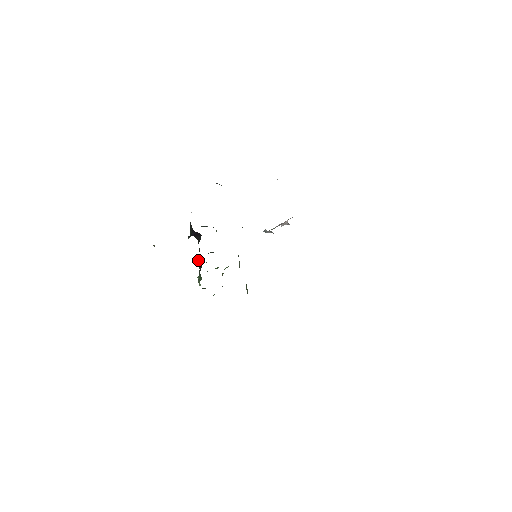
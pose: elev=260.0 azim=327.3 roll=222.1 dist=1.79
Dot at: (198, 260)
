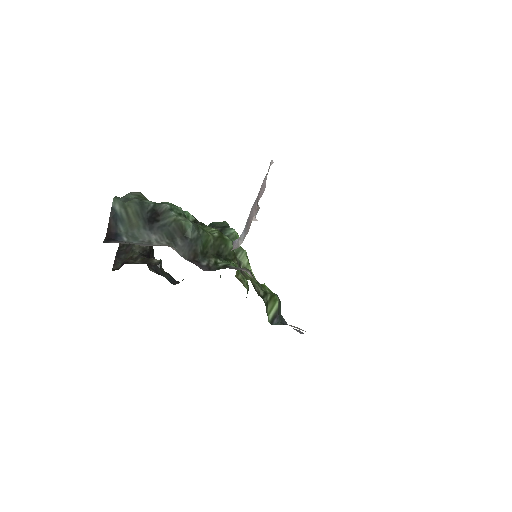
Dot at: occluded
